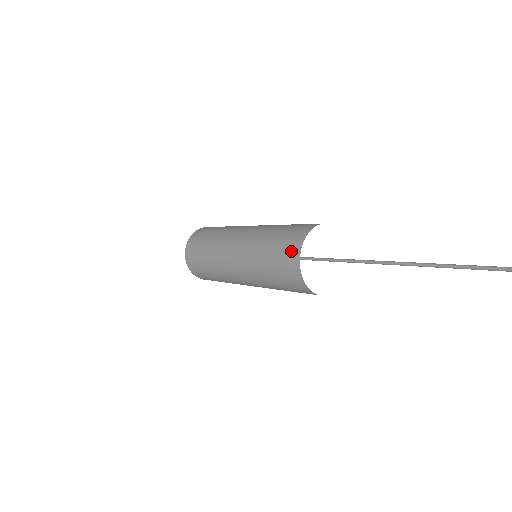
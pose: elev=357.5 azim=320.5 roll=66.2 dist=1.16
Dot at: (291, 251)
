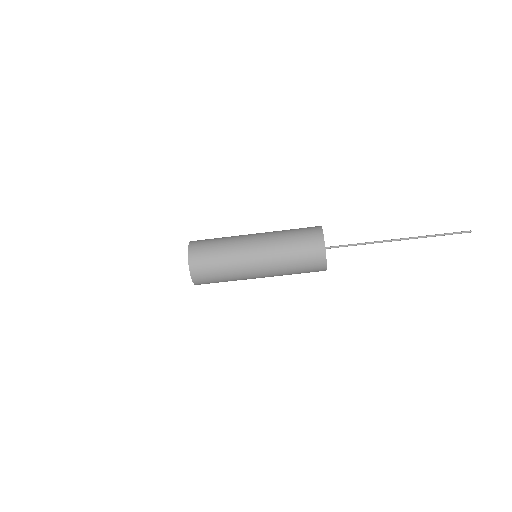
Dot at: (314, 228)
